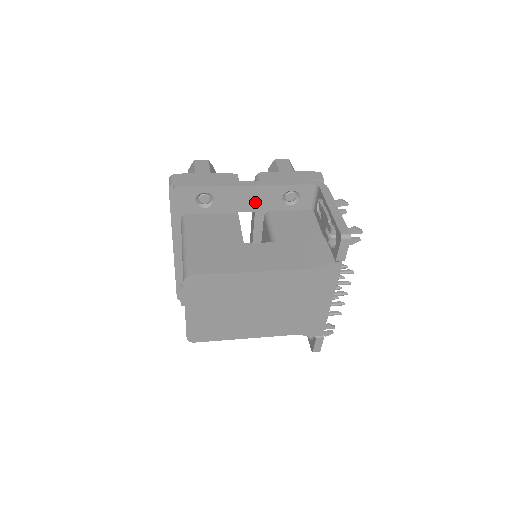
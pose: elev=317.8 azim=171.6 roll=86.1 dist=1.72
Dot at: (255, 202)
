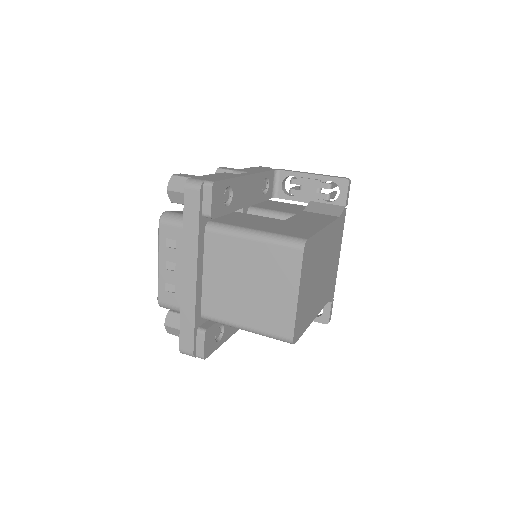
Dot at: (251, 194)
